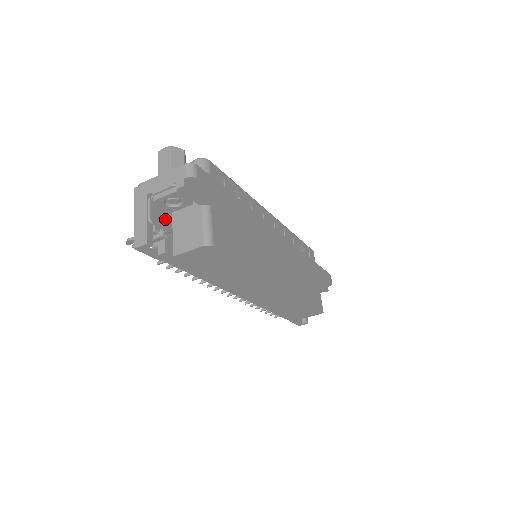
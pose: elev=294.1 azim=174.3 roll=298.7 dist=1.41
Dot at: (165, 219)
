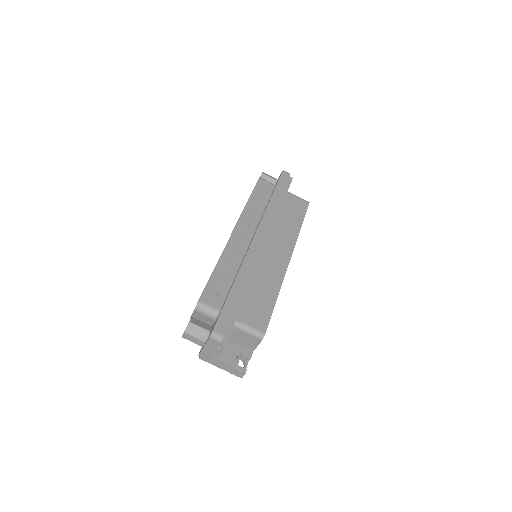
Dot at: (229, 349)
